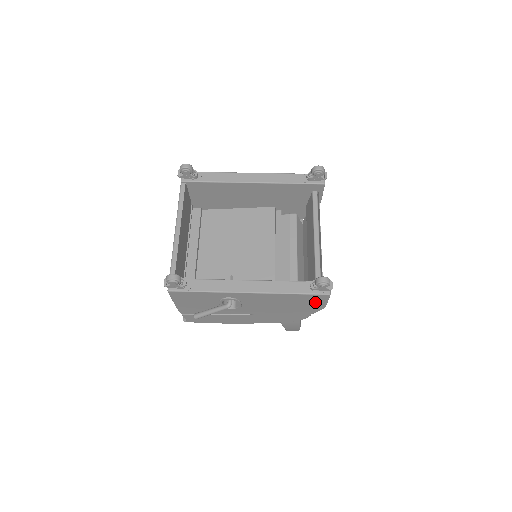
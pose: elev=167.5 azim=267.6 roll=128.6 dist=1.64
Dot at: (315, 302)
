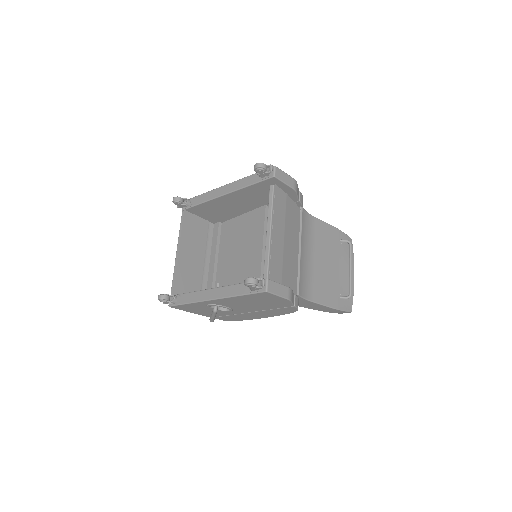
Dot at: (271, 298)
